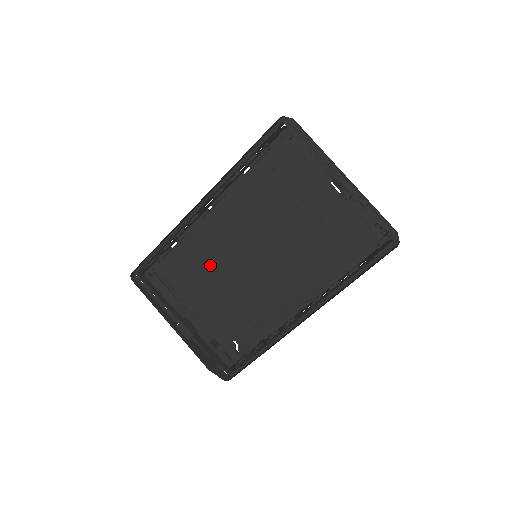
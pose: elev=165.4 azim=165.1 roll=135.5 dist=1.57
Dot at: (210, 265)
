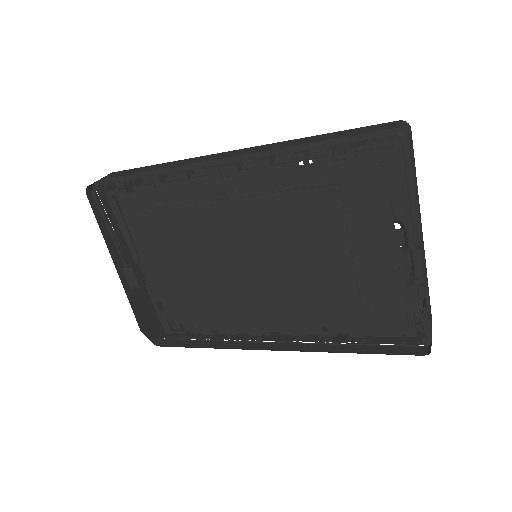
Dot at: (194, 241)
